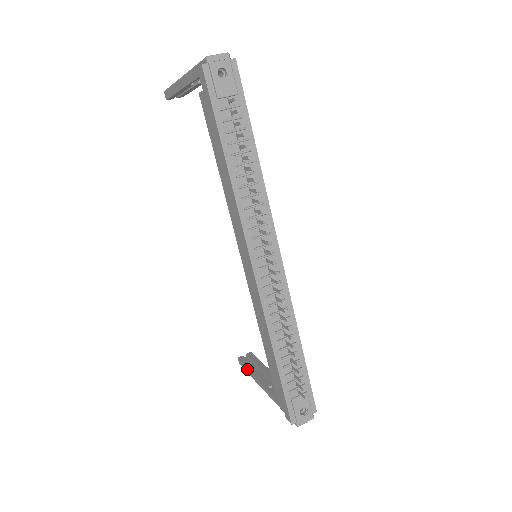
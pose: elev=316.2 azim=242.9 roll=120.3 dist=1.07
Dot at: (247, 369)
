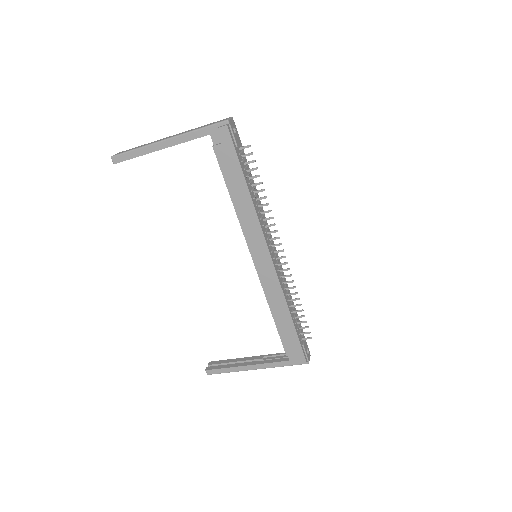
Dot at: (226, 369)
